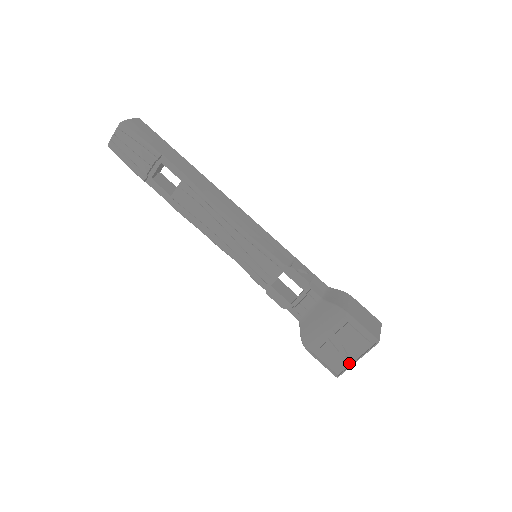
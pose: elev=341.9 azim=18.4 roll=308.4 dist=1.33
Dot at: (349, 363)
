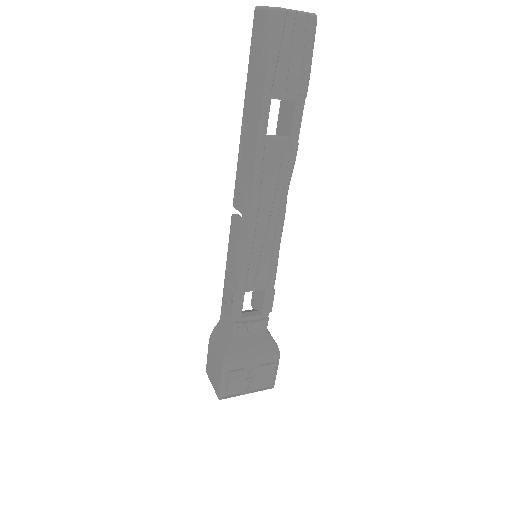
Dot at: (239, 392)
